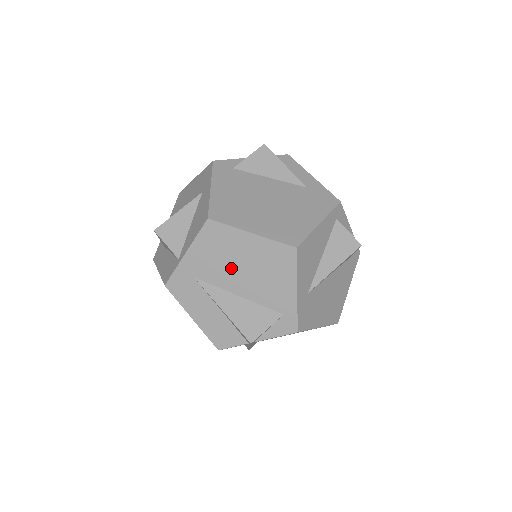
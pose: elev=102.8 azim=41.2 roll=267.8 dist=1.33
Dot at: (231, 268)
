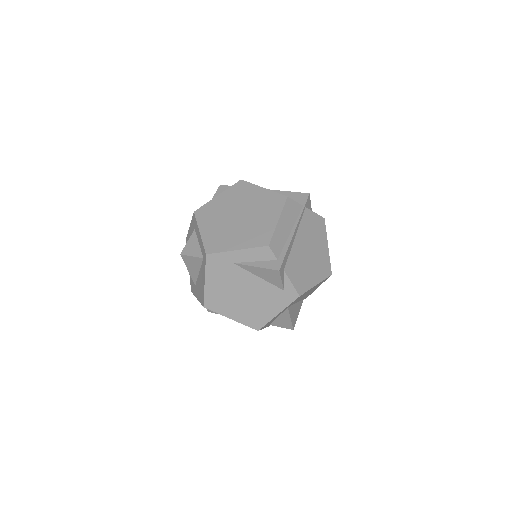
Dot at: occluded
